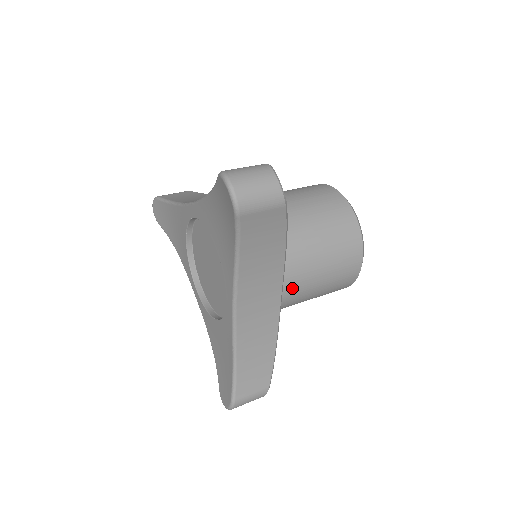
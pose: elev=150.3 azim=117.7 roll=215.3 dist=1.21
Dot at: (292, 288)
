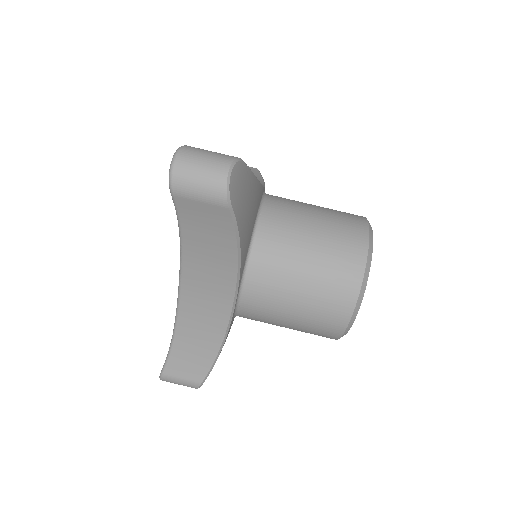
Dot at: (253, 302)
